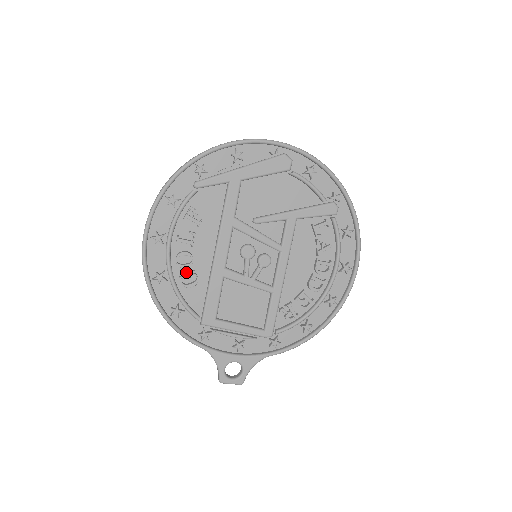
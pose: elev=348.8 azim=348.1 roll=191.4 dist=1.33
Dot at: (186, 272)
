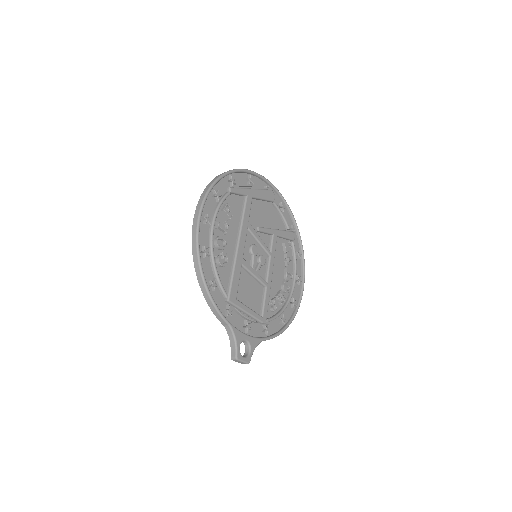
Dot at: (219, 254)
